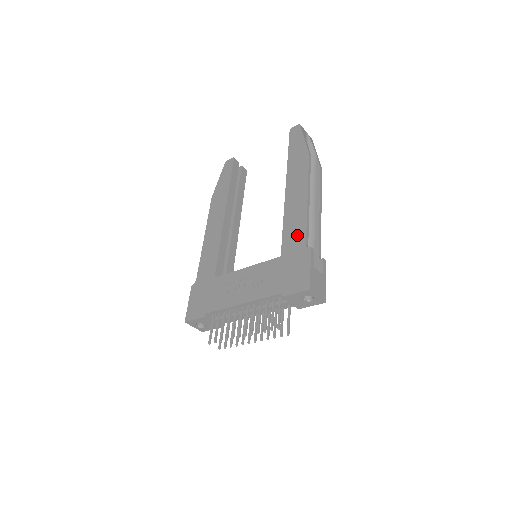
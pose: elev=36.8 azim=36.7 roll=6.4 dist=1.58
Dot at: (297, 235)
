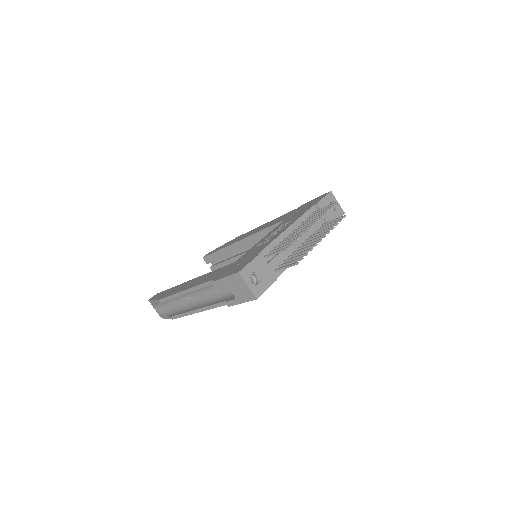
Dot at: (283, 216)
